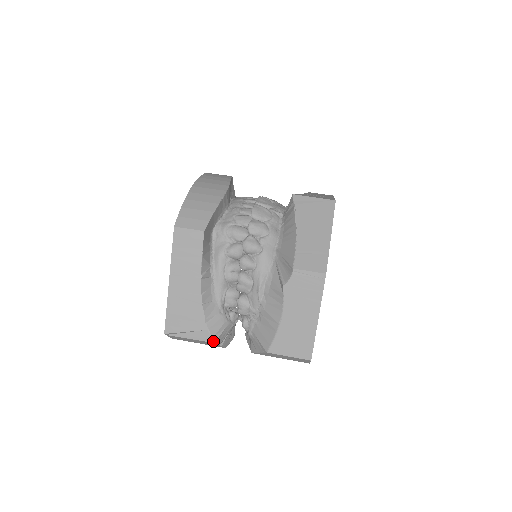
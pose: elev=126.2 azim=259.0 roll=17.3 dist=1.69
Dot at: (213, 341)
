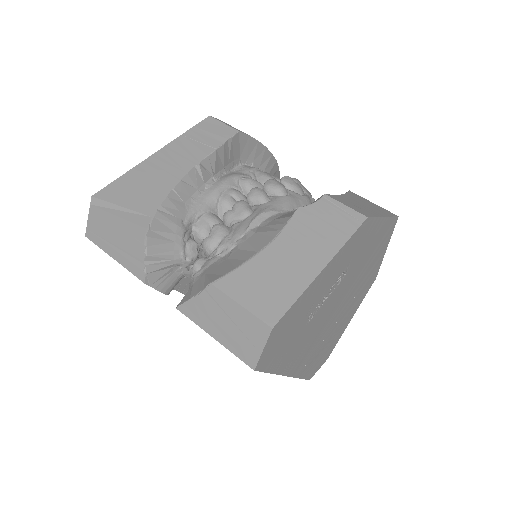
Dot at: (146, 233)
